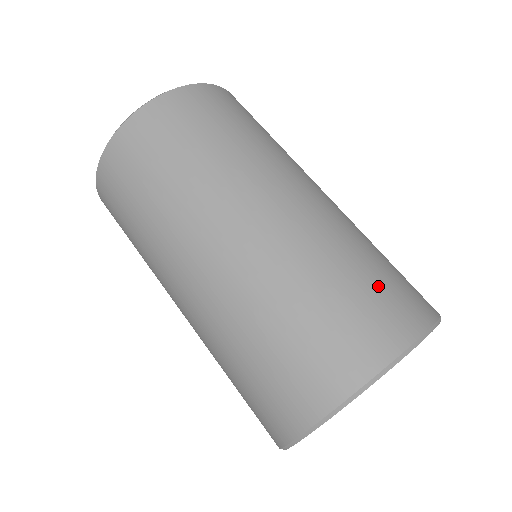
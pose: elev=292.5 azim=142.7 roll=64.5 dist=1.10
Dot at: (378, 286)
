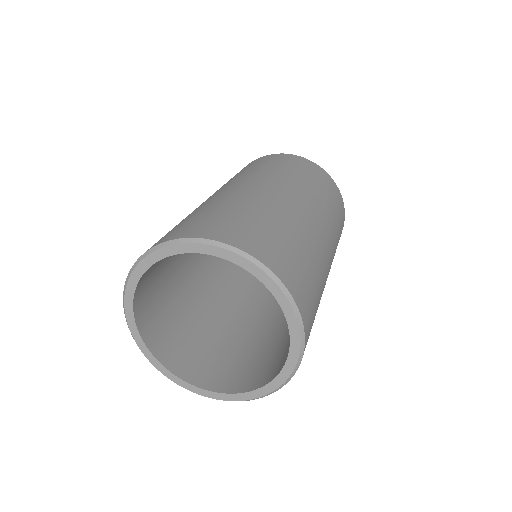
Dot at: (189, 221)
